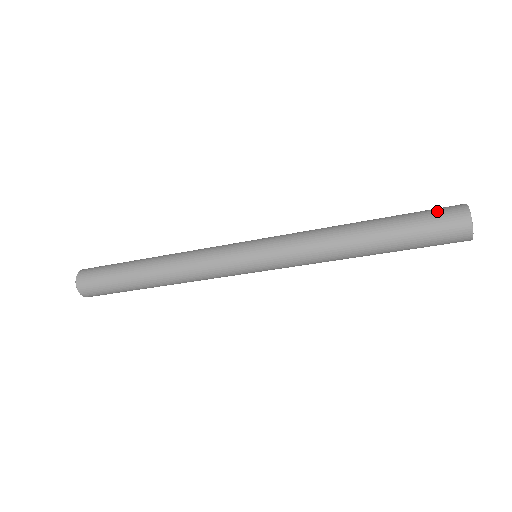
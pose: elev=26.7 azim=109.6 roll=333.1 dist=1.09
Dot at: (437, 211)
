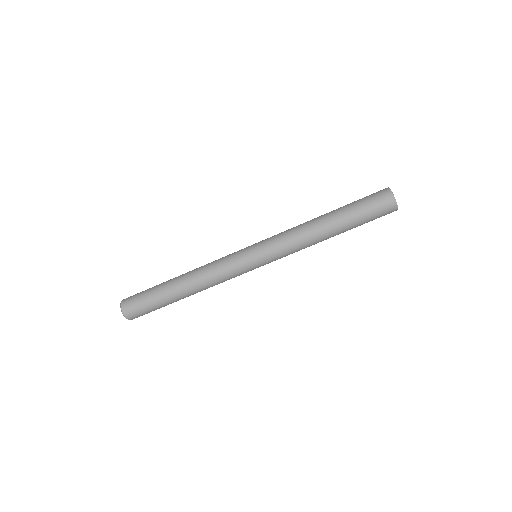
Dot at: occluded
